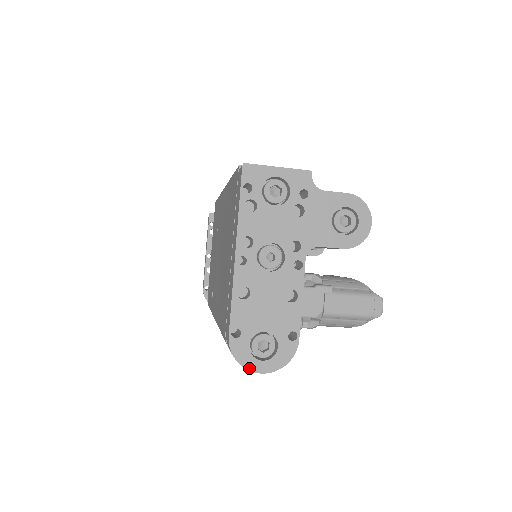
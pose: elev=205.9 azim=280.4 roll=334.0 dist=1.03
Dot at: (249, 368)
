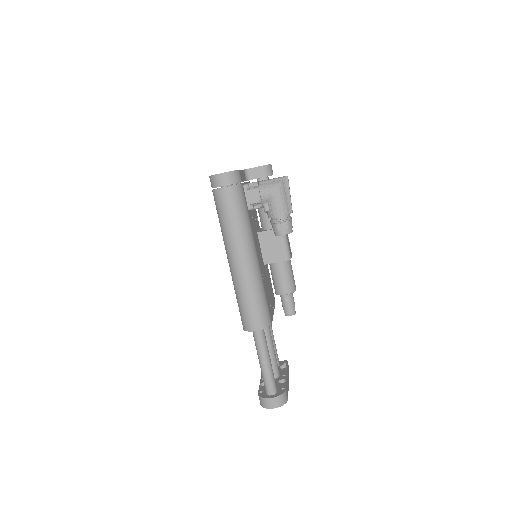
Dot at: (216, 174)
